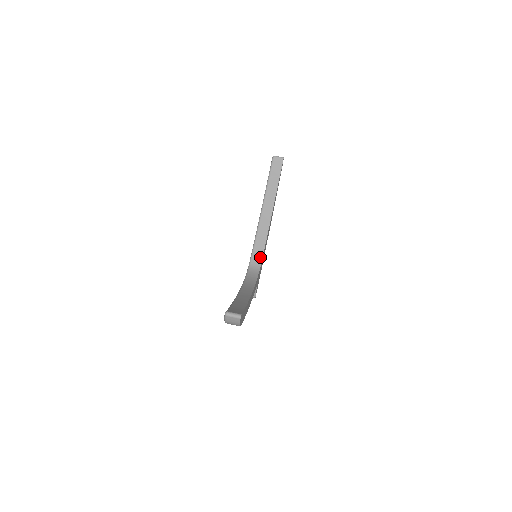
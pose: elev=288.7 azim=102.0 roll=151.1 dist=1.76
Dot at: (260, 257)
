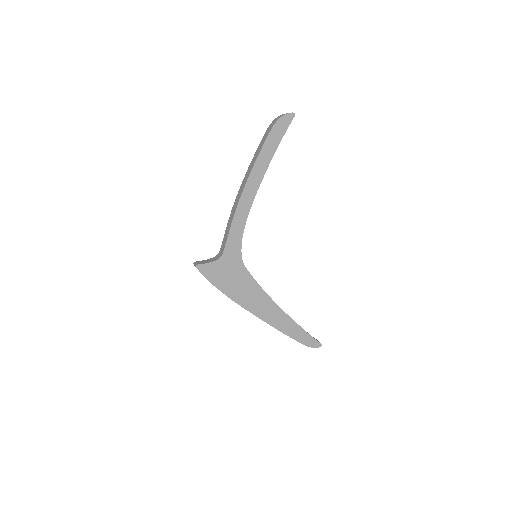
Dot at: (248, 271)
